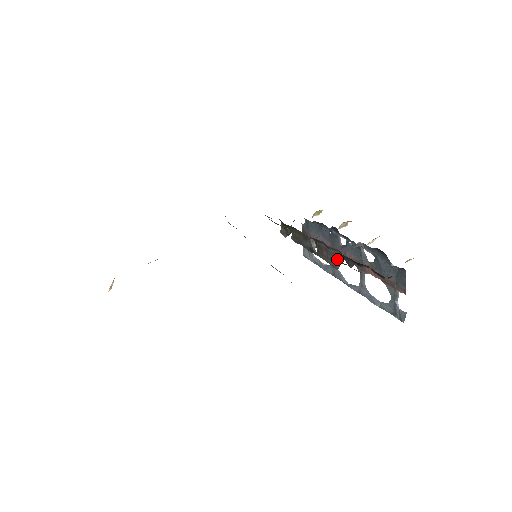
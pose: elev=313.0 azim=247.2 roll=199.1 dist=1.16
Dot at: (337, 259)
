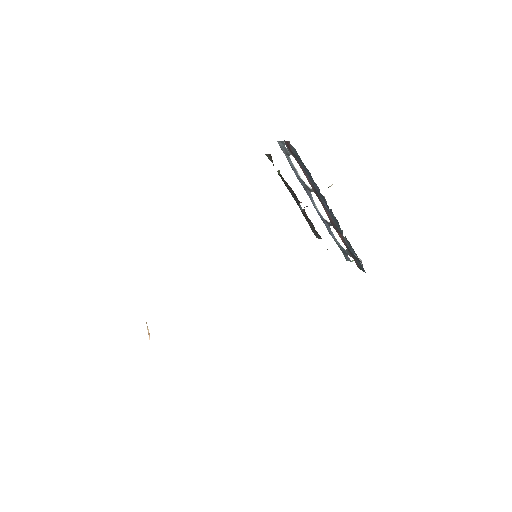
Dot at: occluded
